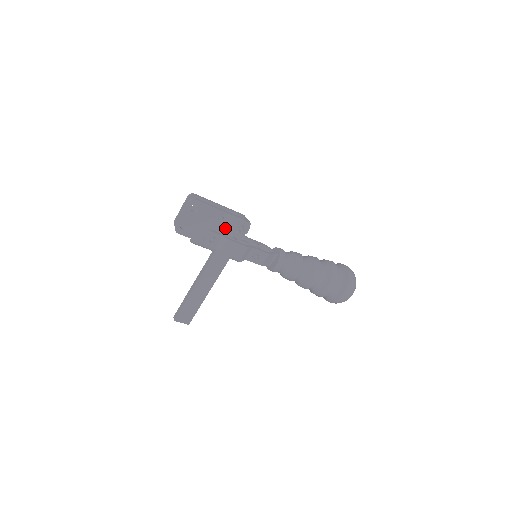
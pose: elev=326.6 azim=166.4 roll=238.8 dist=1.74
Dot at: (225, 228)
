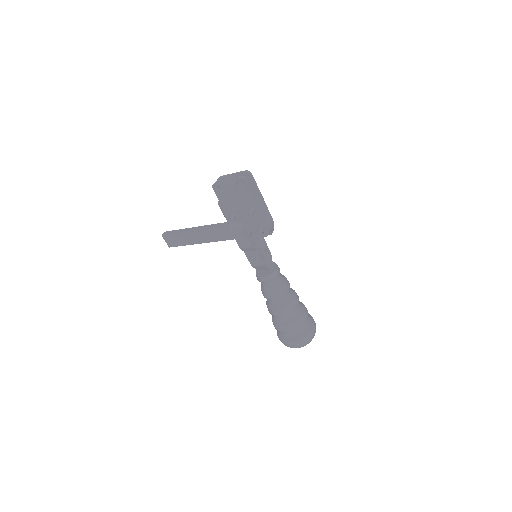
Dot at: (250, 219)
